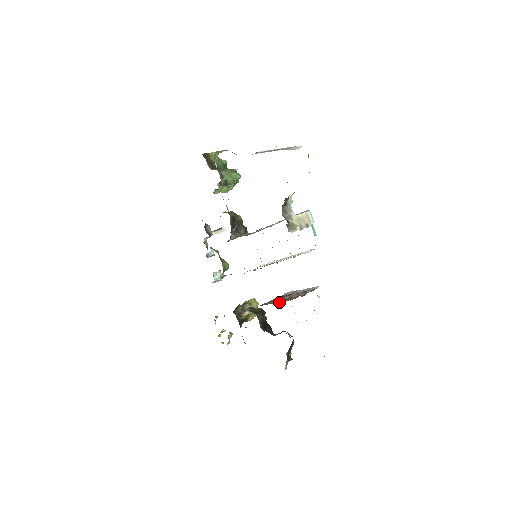
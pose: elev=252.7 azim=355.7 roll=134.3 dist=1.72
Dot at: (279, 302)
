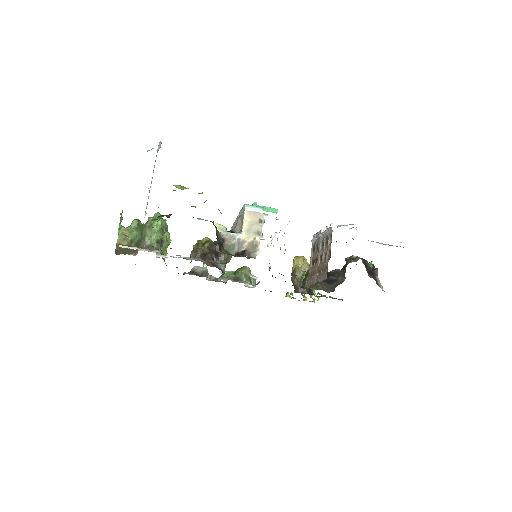
Dot at: (318, 275)
